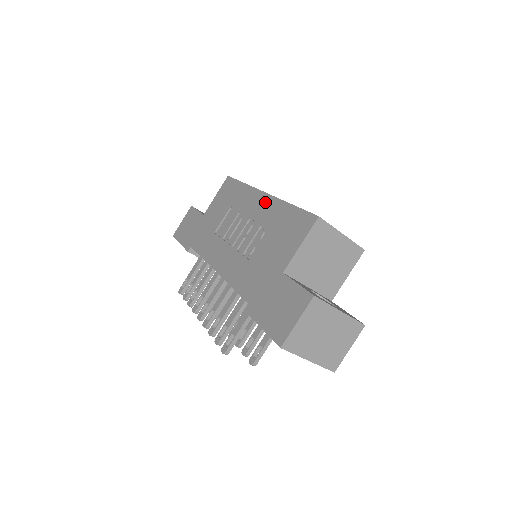
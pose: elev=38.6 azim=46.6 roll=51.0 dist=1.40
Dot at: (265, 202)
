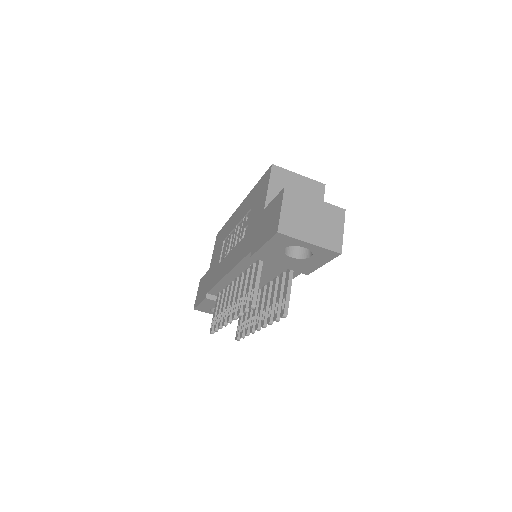
Dot at: (242, 207)
